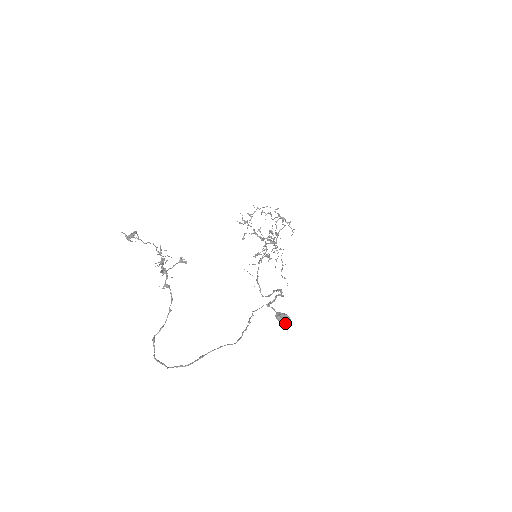
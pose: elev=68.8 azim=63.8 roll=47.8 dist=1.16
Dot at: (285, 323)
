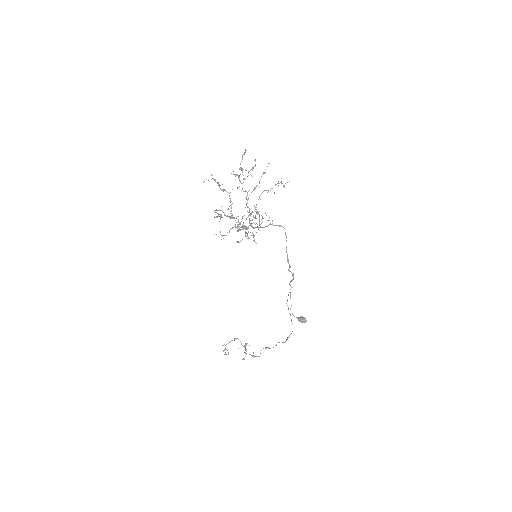
Dot at: (304, 321)
